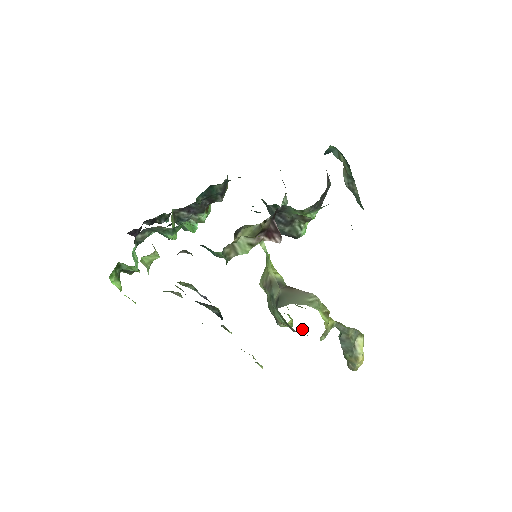
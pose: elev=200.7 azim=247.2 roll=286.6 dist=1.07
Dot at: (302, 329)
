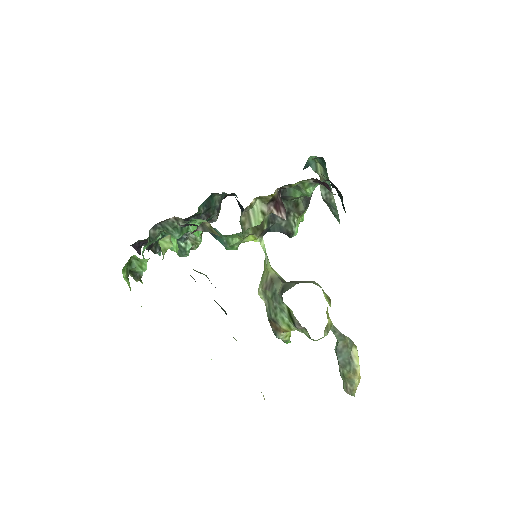
Dot at: (303, 332)
